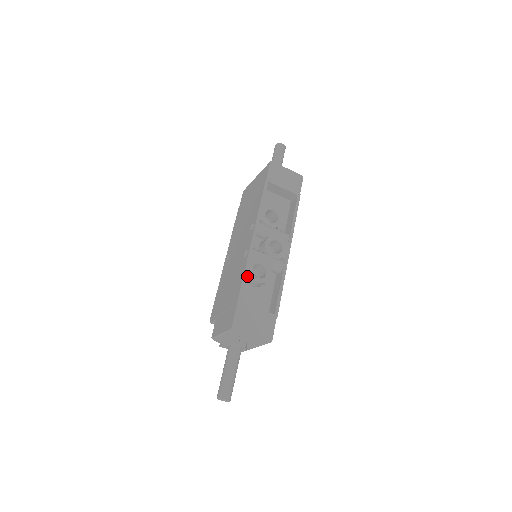
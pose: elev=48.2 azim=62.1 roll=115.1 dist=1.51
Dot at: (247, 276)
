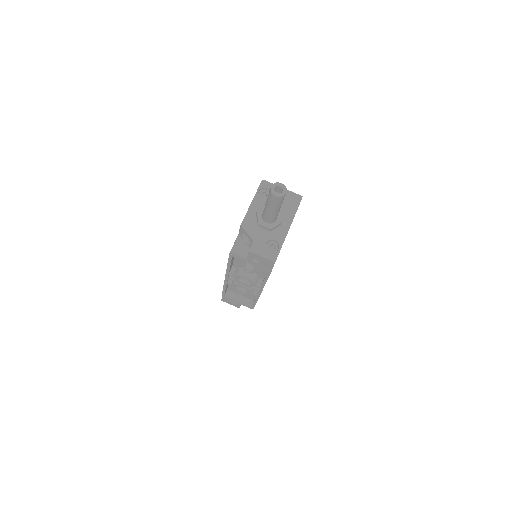
Dot at: occluded
